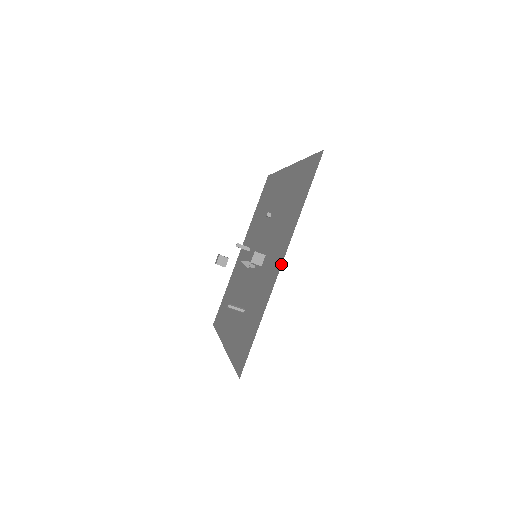
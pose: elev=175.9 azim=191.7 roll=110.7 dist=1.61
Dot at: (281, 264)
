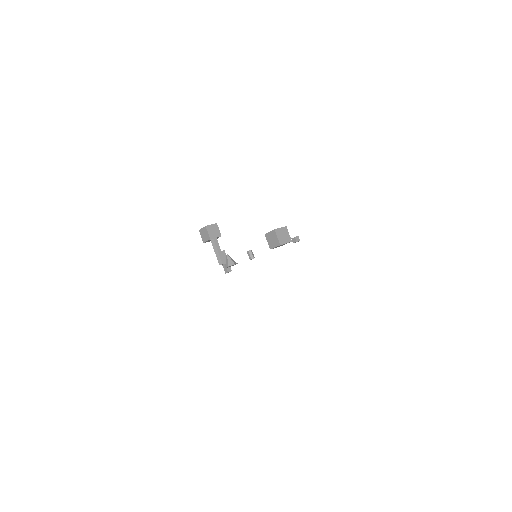
Dot at: occluded
